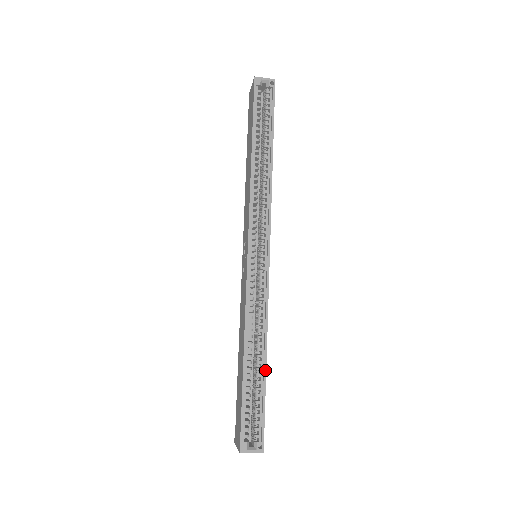
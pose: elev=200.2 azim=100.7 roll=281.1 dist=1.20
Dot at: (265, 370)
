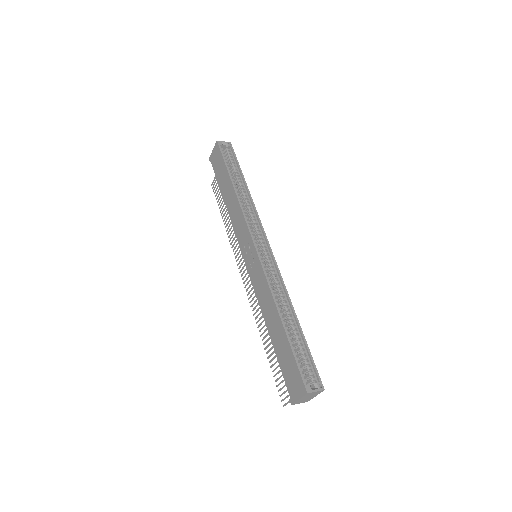
Dot at: (300, 326)
